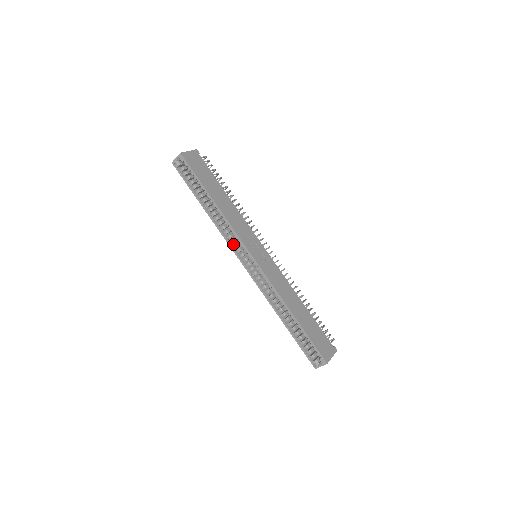
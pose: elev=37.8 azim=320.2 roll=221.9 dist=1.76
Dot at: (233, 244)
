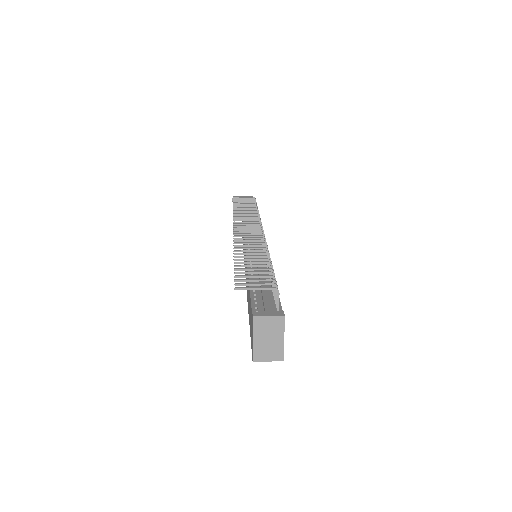
Dot at: occluded
